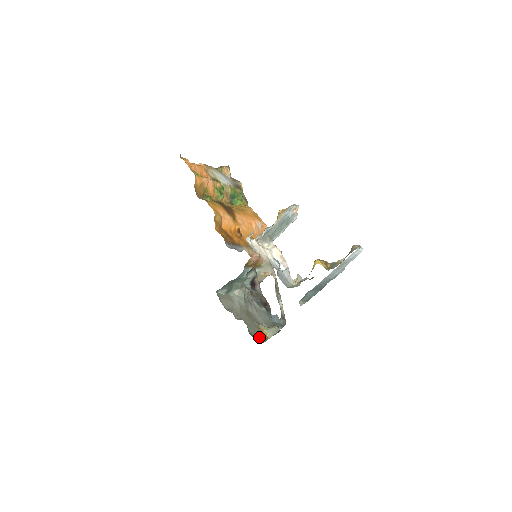
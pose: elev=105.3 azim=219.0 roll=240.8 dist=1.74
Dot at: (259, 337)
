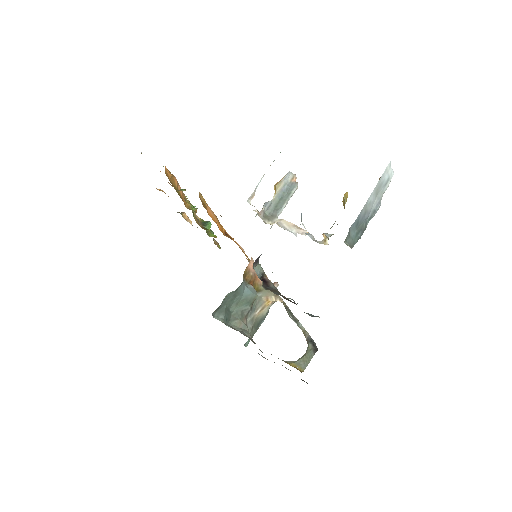
Dot at: occluded
